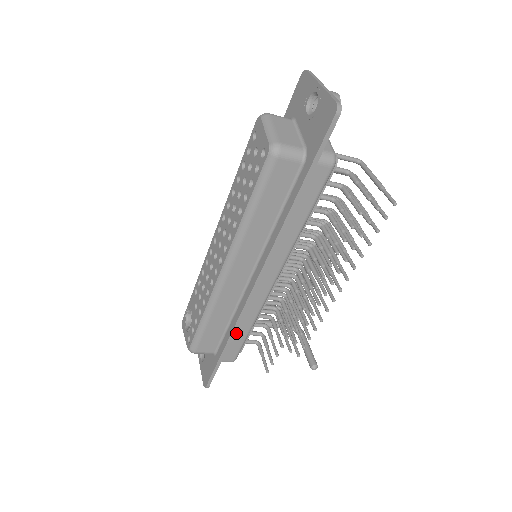
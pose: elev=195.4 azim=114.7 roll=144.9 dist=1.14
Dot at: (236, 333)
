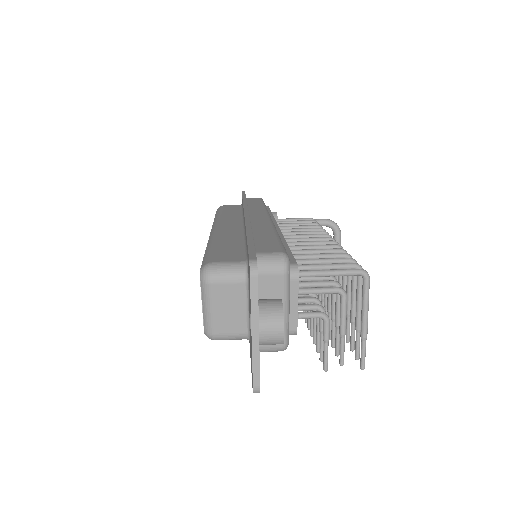
Dot at: occluded
